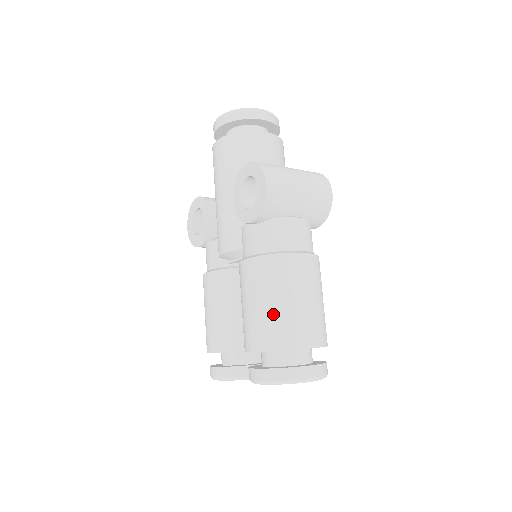
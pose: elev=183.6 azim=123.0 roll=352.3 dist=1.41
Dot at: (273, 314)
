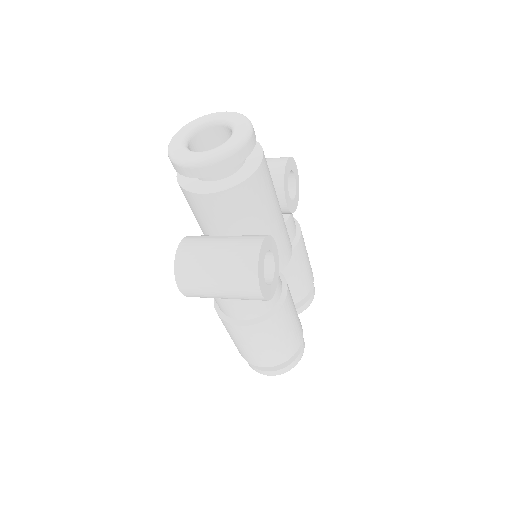
Dot at: occluded
